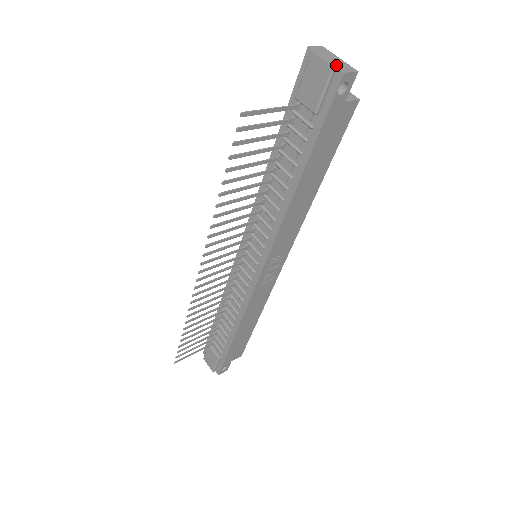
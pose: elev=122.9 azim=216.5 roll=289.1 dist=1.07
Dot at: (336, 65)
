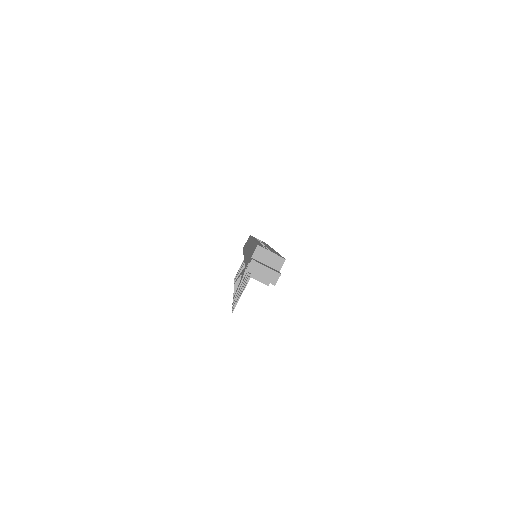
Dot at: (268, 280)
